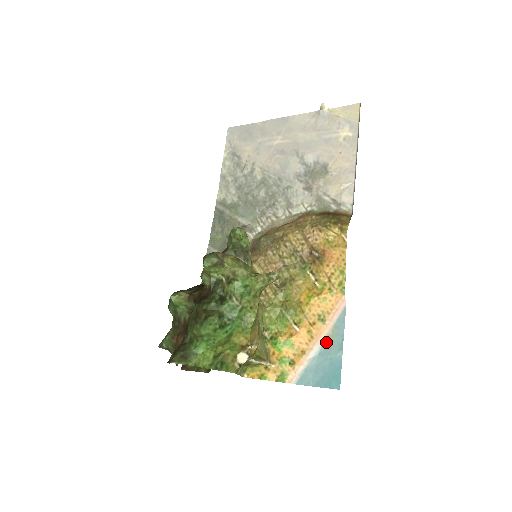
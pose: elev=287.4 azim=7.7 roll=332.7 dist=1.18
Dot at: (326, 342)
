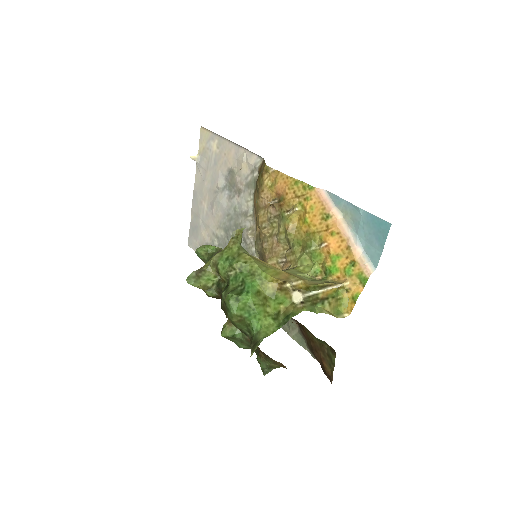
Dot at: (349, 222)
